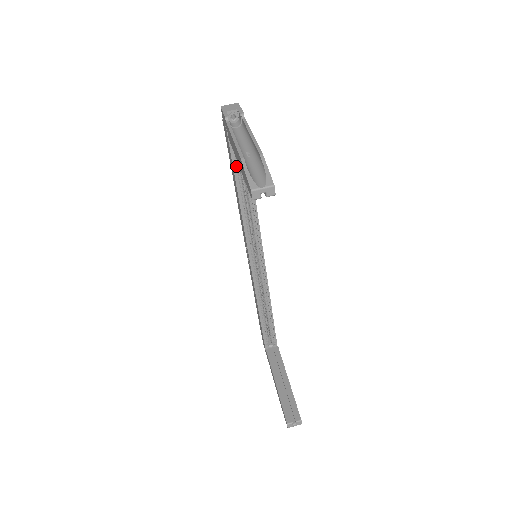
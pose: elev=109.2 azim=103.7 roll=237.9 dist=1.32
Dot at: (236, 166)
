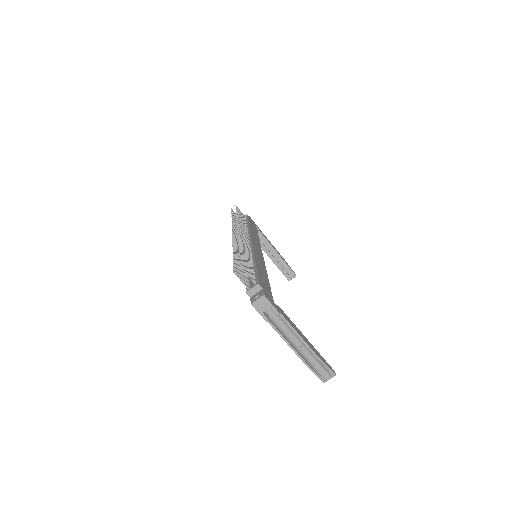
Dot at: occluded
